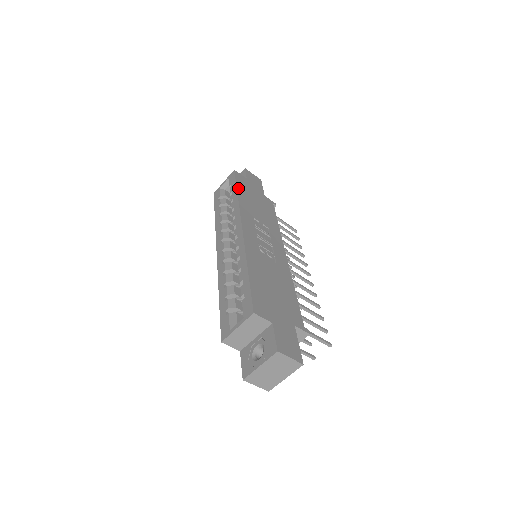
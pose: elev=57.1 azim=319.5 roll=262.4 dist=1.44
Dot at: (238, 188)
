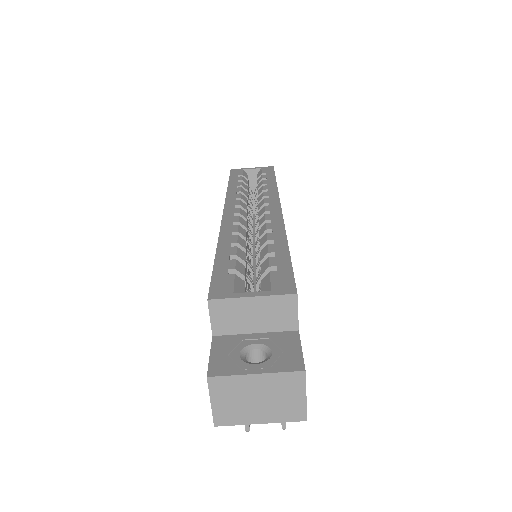
Dot at: occluded
